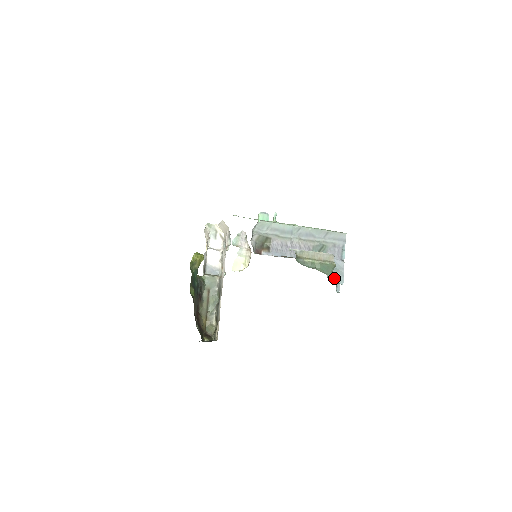
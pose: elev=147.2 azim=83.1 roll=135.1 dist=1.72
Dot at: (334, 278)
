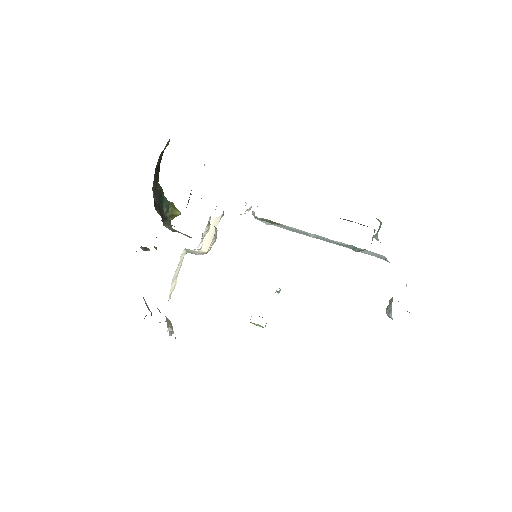
Dot at: occluded
